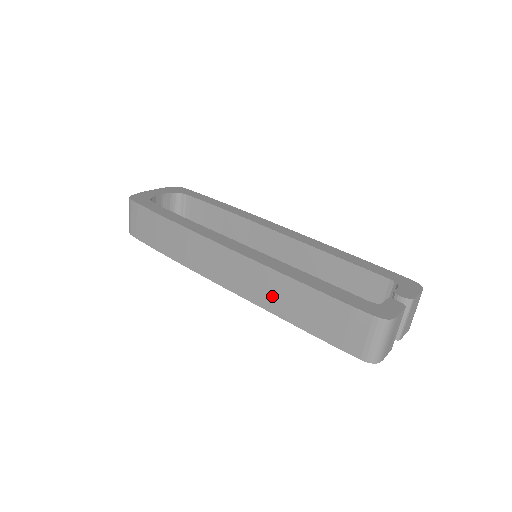
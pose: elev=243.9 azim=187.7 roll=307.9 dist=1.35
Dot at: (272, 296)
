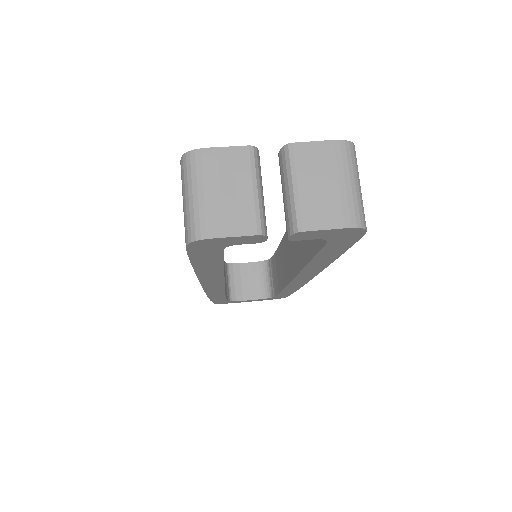
Dot at: occluded
